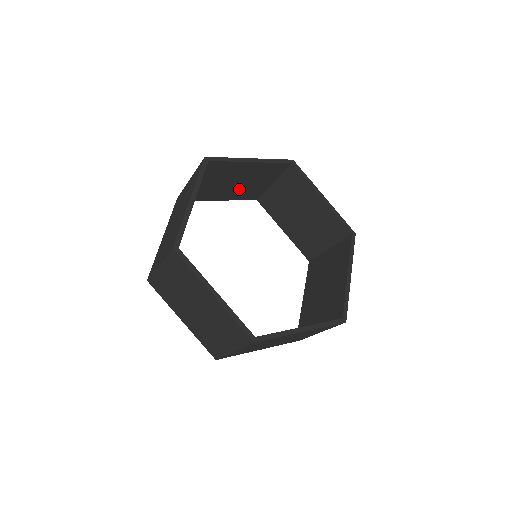
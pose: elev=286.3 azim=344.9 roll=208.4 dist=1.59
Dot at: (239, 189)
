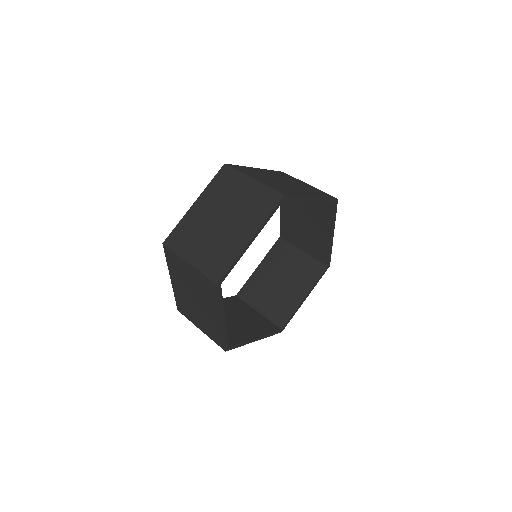
Dot at: occluded
